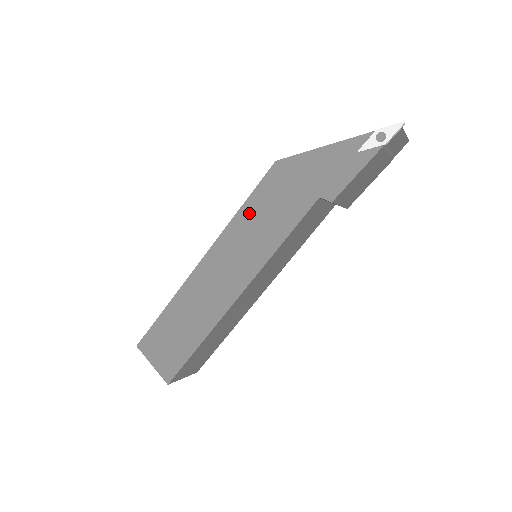
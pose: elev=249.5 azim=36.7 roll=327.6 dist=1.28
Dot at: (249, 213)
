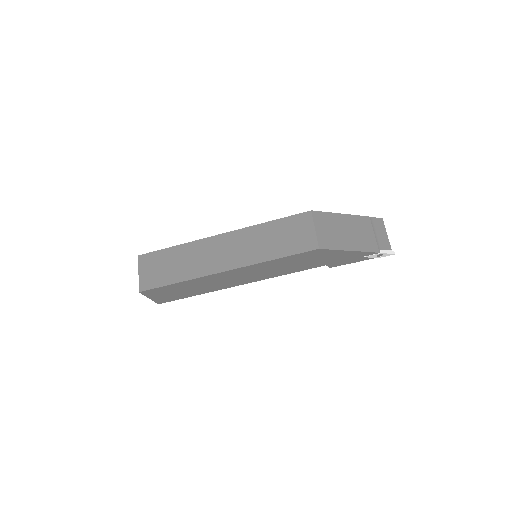
Dot at: (279, 262)
